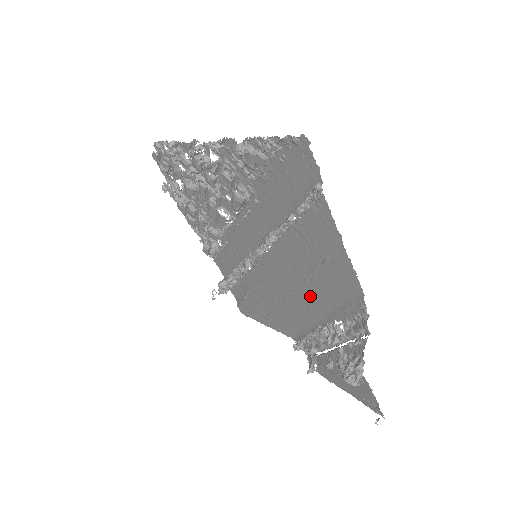
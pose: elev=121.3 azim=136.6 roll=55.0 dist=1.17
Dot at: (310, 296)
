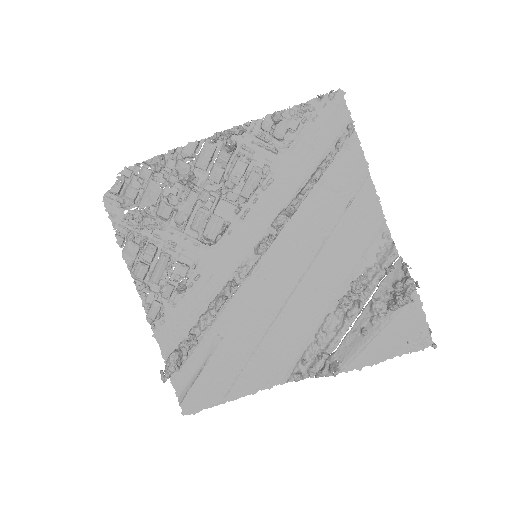
Dot at: (323, 271)
